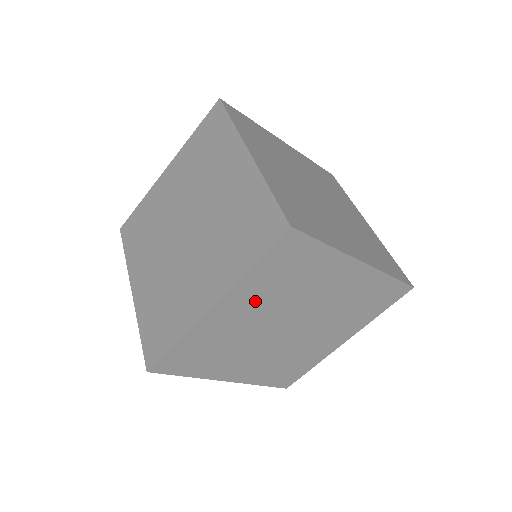
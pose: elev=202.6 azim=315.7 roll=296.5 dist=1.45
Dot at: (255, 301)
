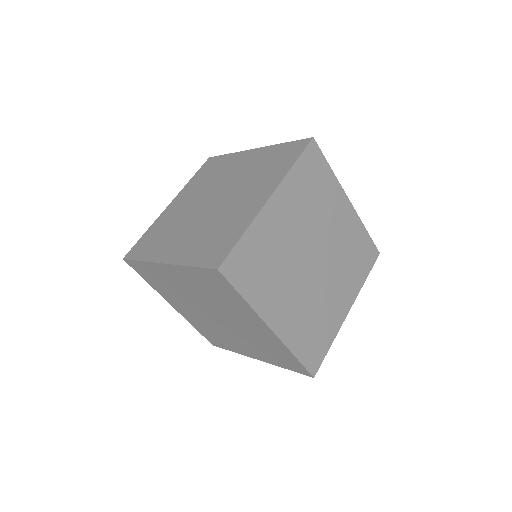
Dot at: (295, 208)
